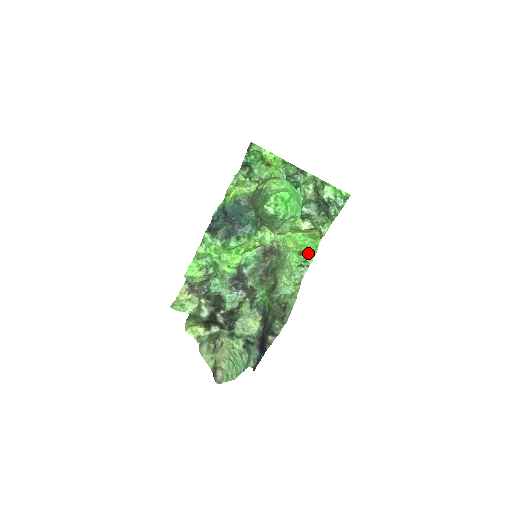
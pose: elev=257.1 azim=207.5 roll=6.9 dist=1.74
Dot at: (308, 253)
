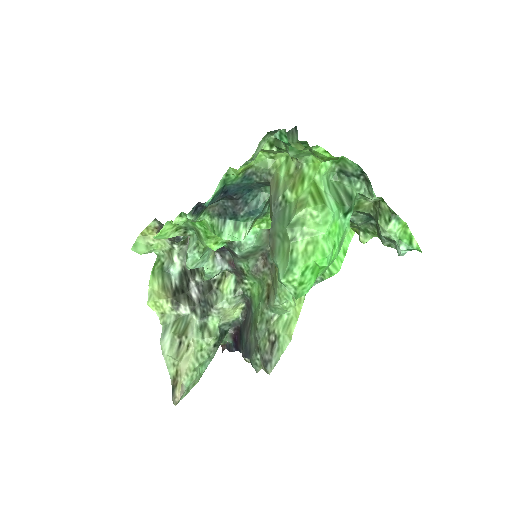
Dot at: occluded
